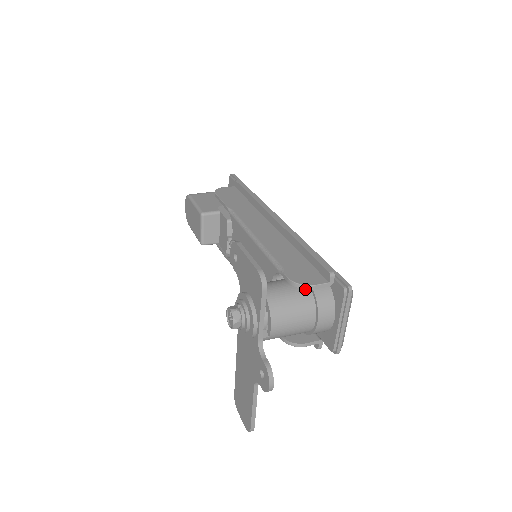
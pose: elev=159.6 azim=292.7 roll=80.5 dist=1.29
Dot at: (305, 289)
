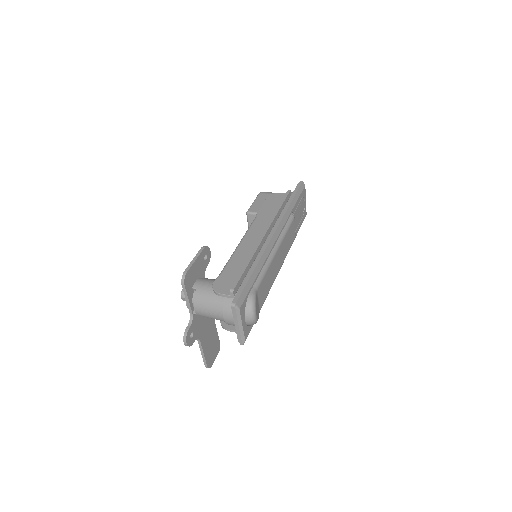
Dot at: (216, 294)
